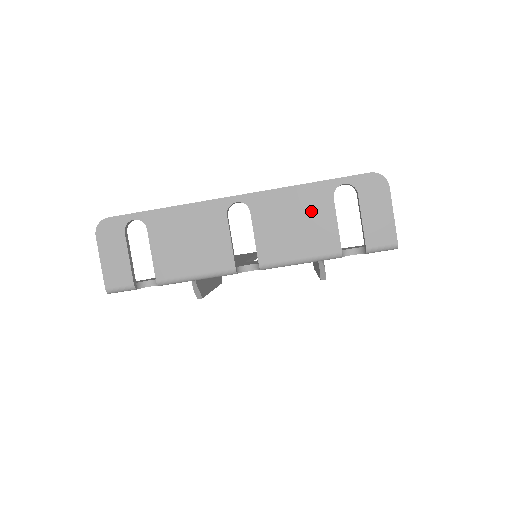
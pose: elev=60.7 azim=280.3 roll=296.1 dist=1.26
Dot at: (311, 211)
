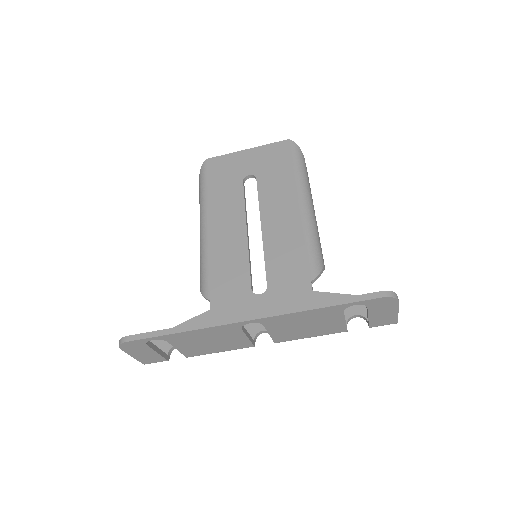
Dot at: (321, 319)
